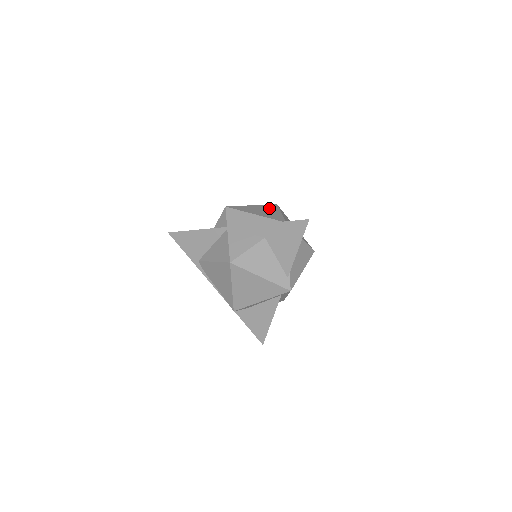
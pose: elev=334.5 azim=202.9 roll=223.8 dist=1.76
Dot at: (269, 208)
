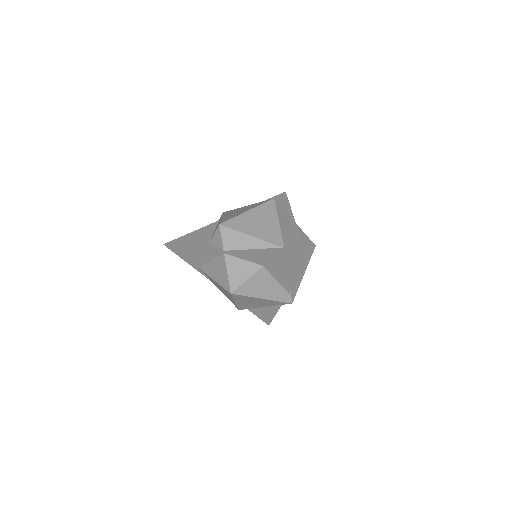
Dot at: (266, 213)
